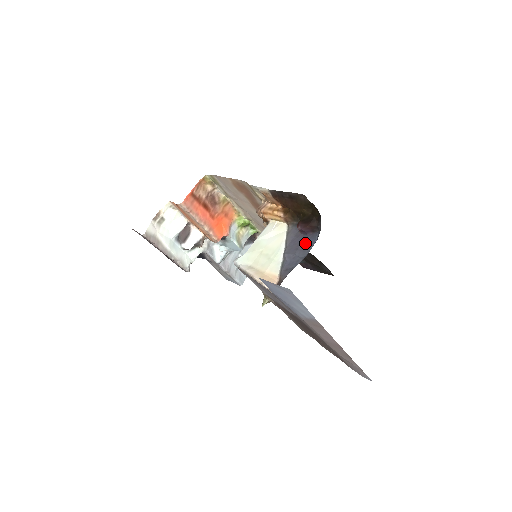
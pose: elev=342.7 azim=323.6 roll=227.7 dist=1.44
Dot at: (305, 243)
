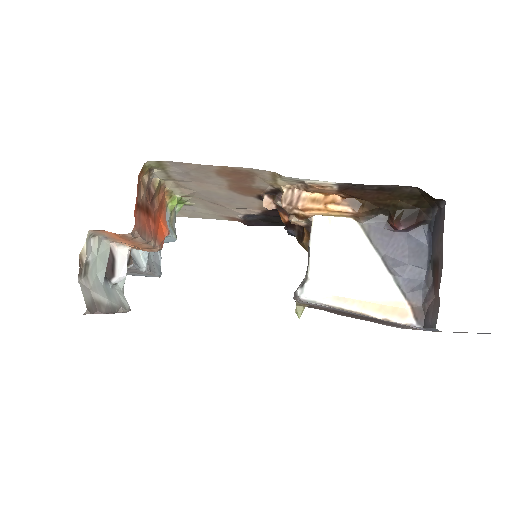
Dot at: (413, 245)
